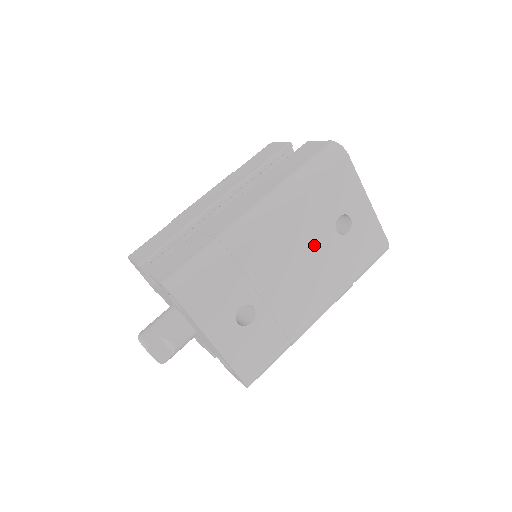
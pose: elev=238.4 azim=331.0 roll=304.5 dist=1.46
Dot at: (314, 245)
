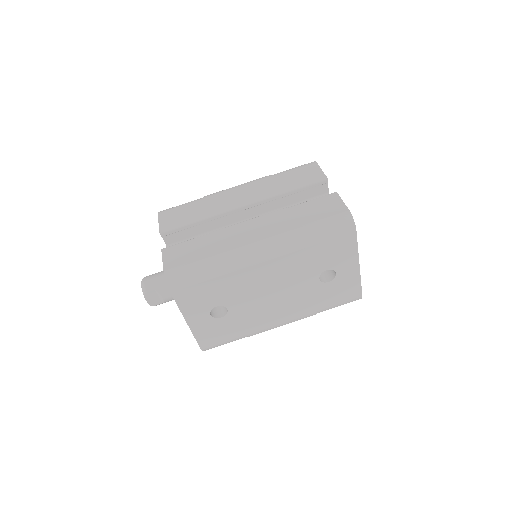
Dot at: (295, 283)
